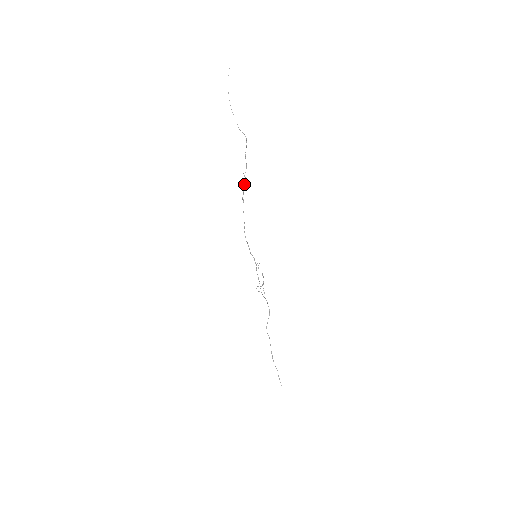
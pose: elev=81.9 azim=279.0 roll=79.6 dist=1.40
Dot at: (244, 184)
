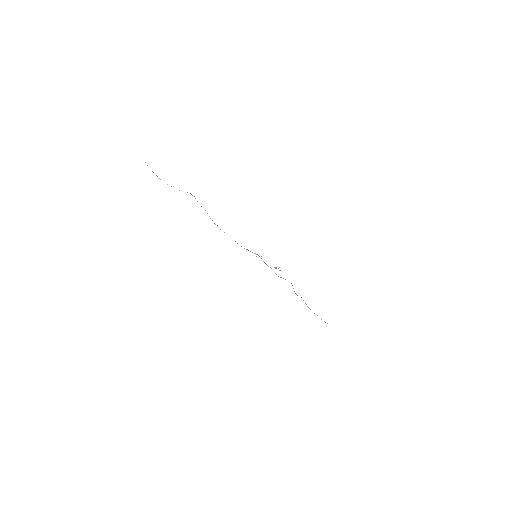
Dot at: occluded
